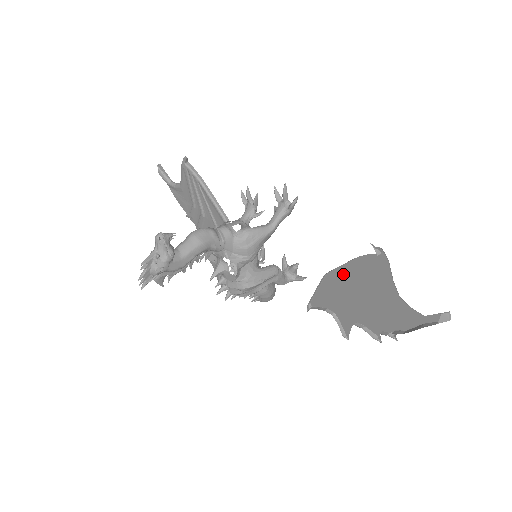
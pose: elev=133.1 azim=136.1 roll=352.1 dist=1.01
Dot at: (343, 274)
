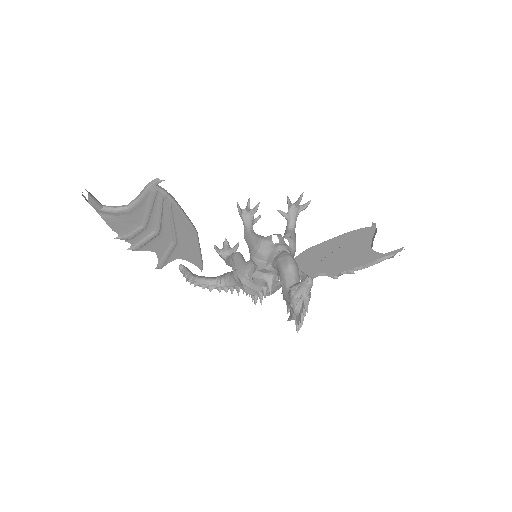
Dot at: (326, 245)
